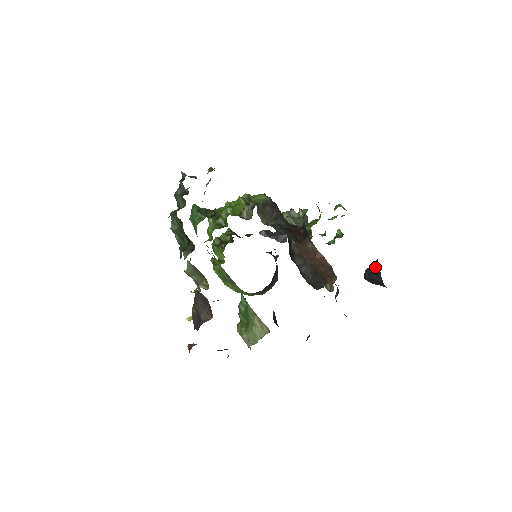
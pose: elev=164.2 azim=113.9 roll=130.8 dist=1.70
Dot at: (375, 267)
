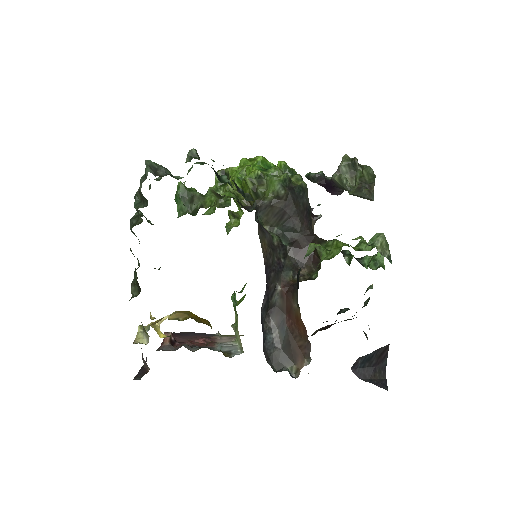
Dot at: (380, 353)
